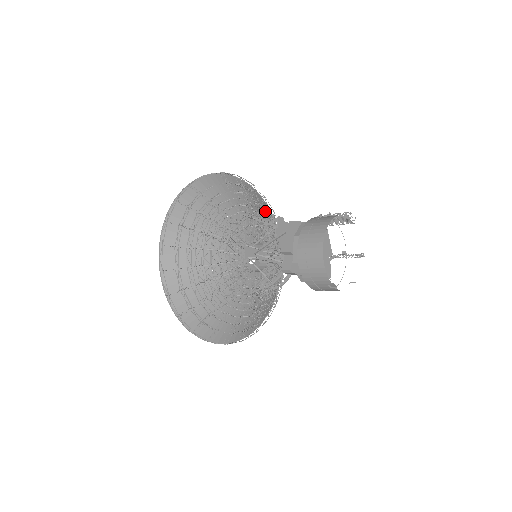
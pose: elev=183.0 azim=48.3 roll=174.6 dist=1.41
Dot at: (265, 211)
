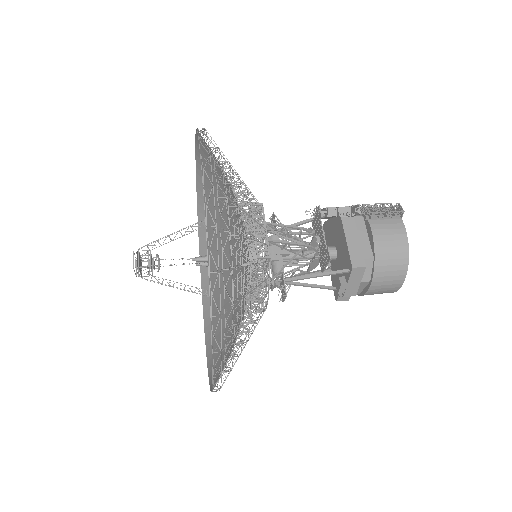
Dot at: (236, 181)
